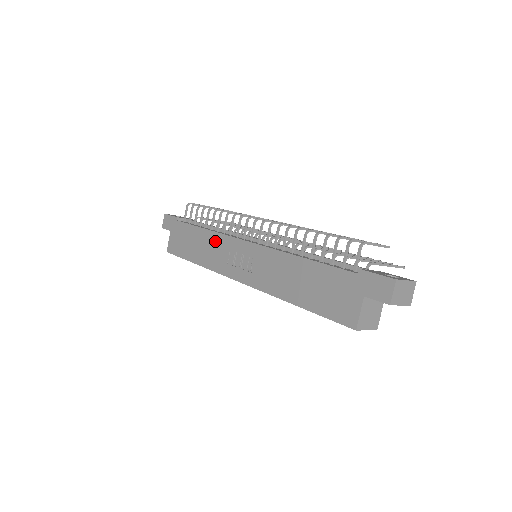
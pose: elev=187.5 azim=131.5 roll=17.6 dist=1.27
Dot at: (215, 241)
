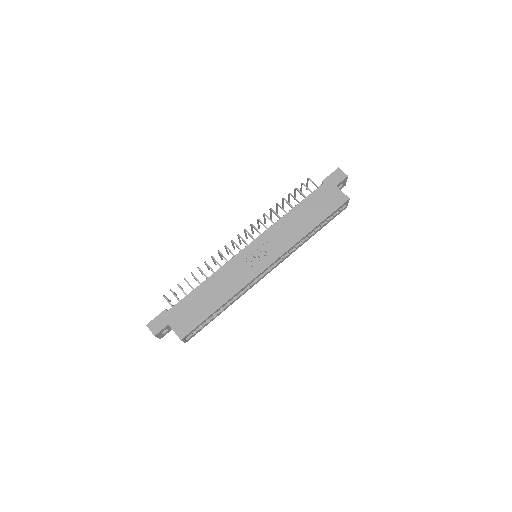
Dot at: (224, 273)
